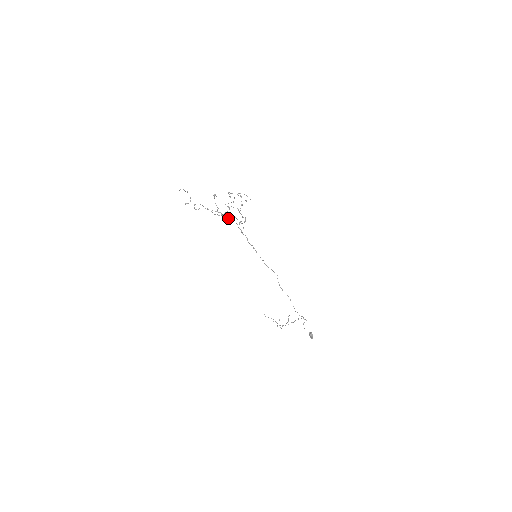
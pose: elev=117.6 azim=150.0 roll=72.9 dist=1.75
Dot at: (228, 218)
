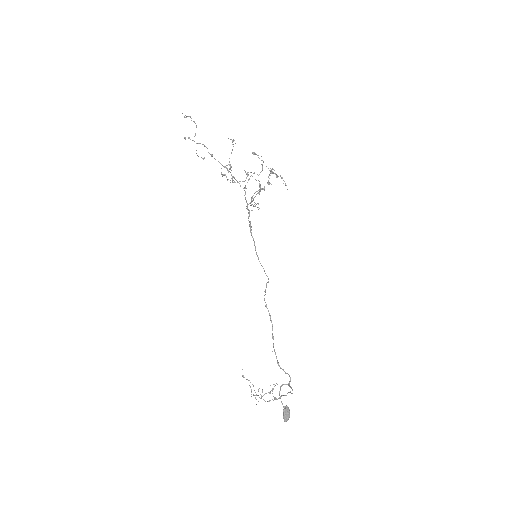
Dot at: occluded
